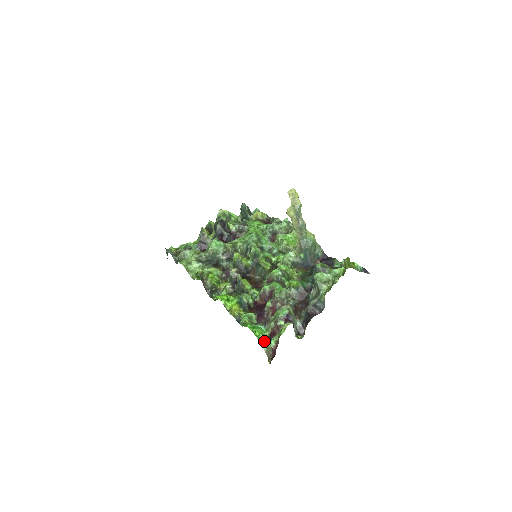
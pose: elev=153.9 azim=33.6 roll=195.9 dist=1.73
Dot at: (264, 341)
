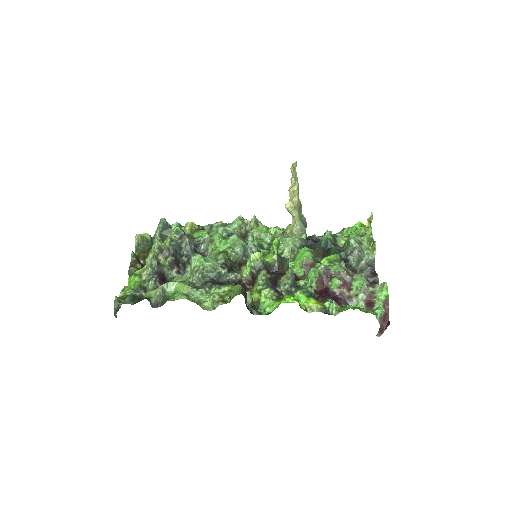
Dot at: (376, 312)
